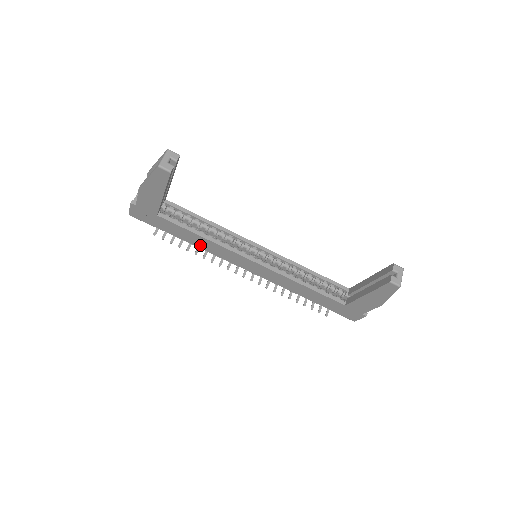
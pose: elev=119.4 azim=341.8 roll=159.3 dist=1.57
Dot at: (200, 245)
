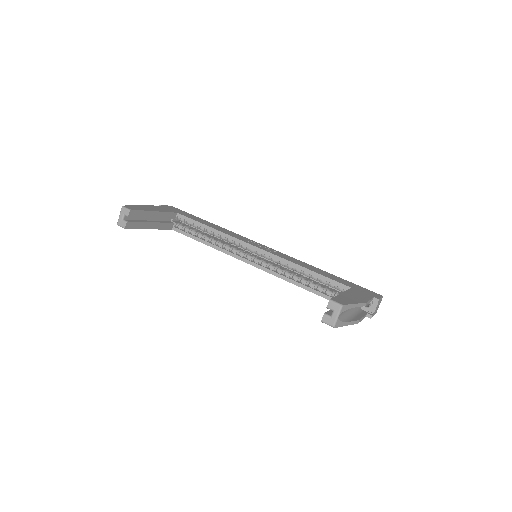
Dot at: occluded
